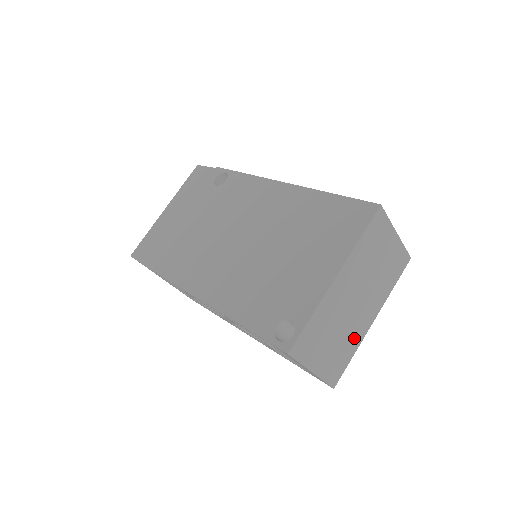
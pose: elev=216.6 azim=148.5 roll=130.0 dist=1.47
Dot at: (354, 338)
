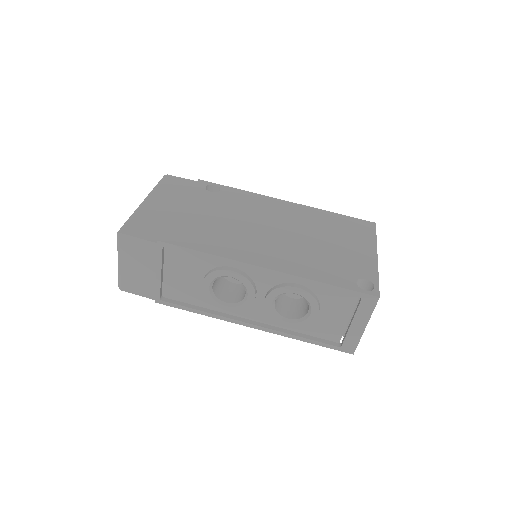
Dot at: occluded
